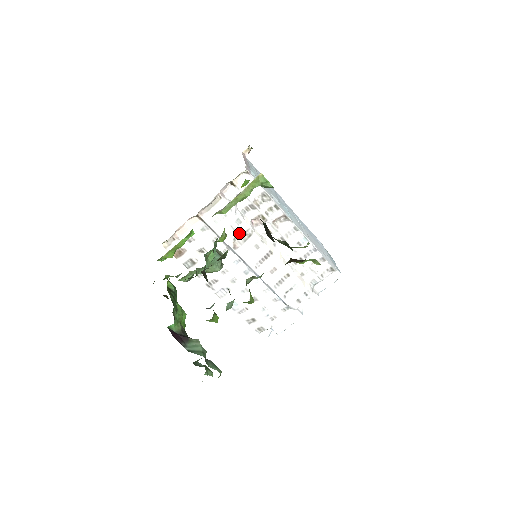
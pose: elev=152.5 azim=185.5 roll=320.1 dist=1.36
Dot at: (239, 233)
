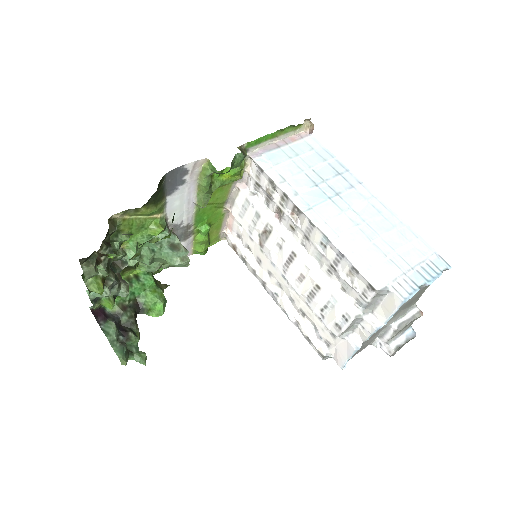
Dot at: (260, 229)
